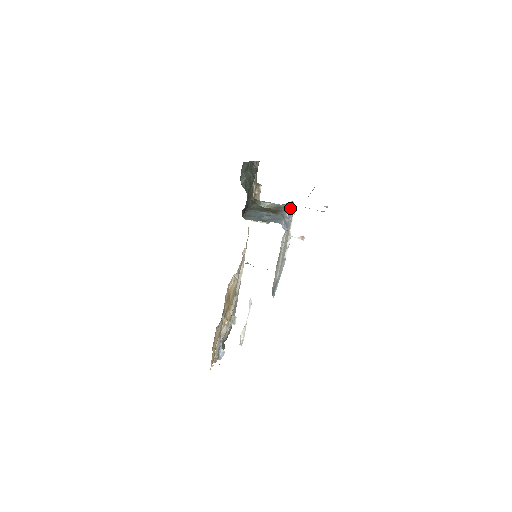
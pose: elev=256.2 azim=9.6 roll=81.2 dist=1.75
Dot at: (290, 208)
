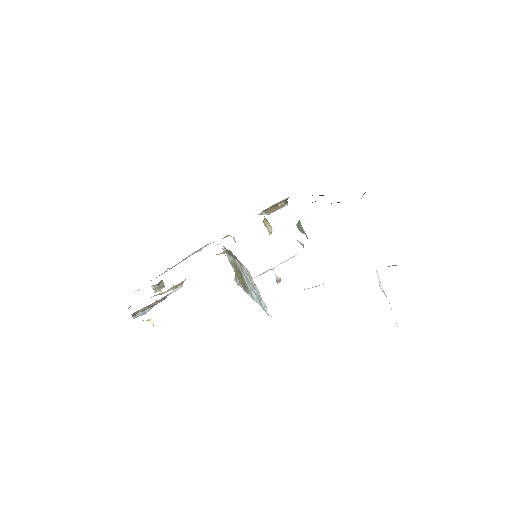
Dot at: occluded
